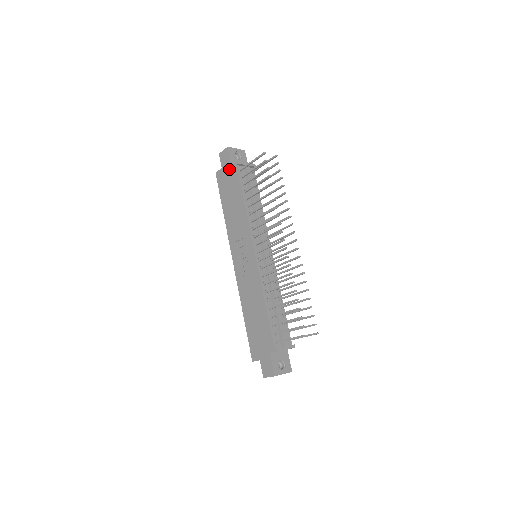
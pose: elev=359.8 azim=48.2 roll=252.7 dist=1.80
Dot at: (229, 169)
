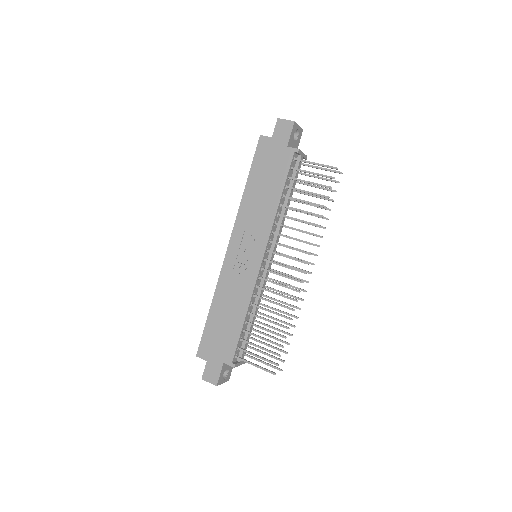
Dot at: (282, 147)
